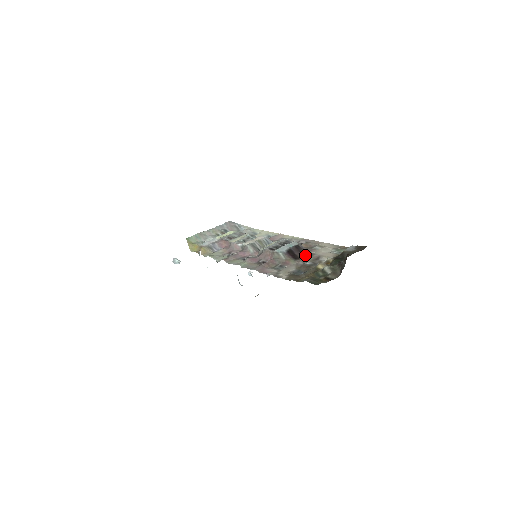
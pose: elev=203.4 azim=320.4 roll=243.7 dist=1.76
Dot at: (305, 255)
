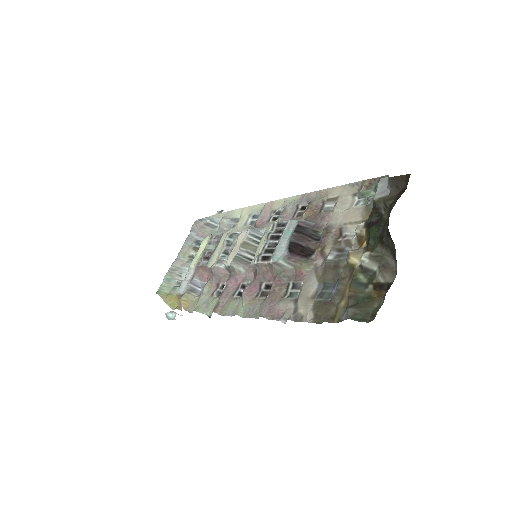
Dot at: (318, 237)
